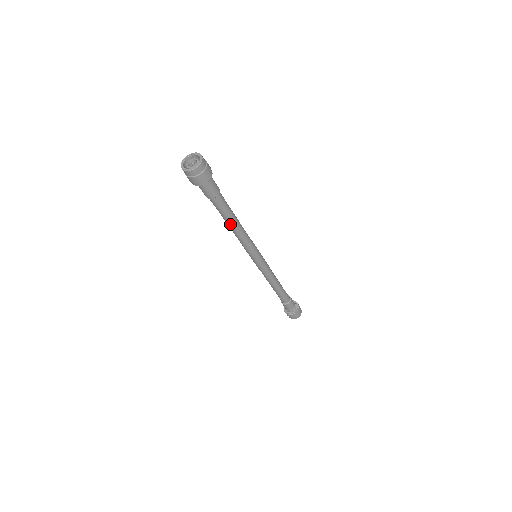
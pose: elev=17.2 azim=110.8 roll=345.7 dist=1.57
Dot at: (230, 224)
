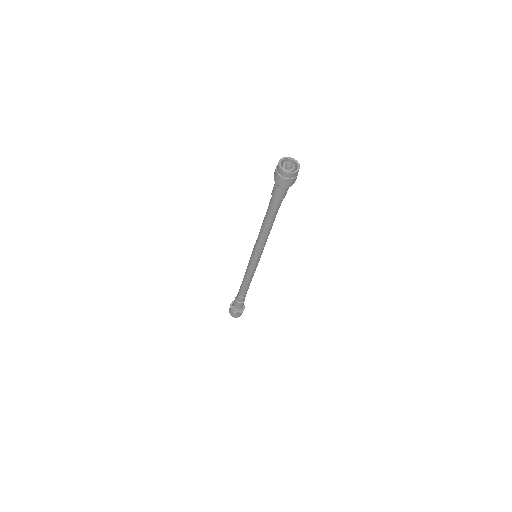
Dot at: (270, 225)
